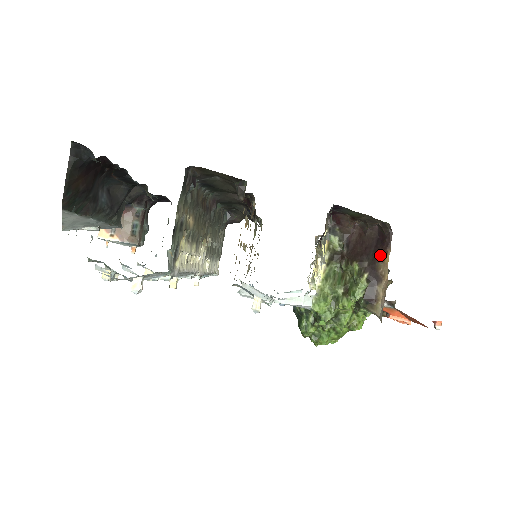
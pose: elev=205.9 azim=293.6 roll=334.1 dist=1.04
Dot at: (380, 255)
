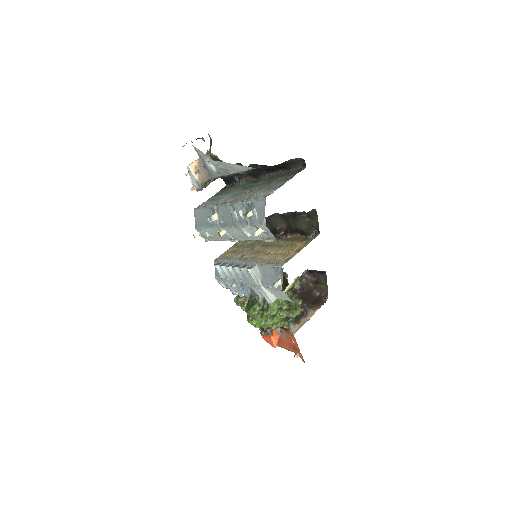
Dot at: (314, 306)
